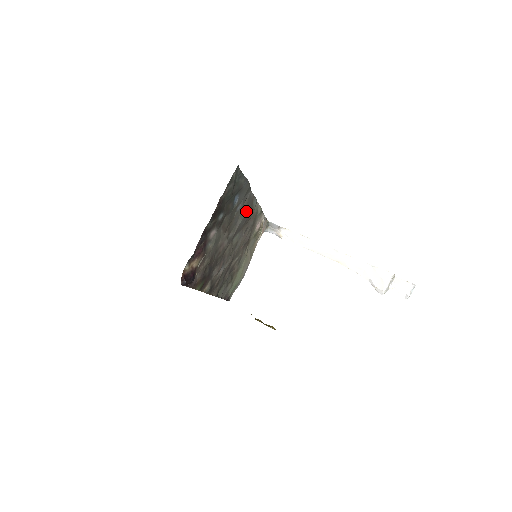
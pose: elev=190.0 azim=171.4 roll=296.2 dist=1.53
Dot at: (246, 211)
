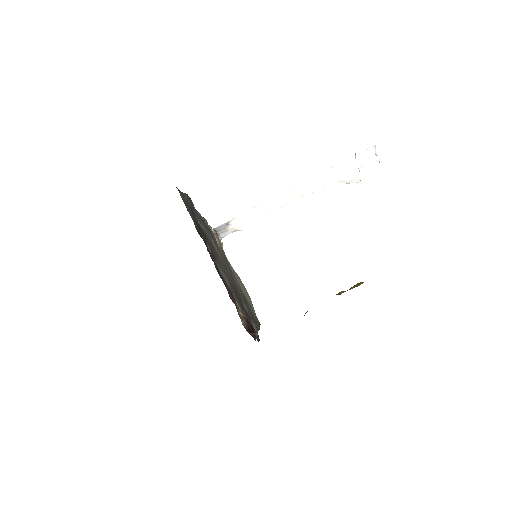
Dot at: (207, 229)
